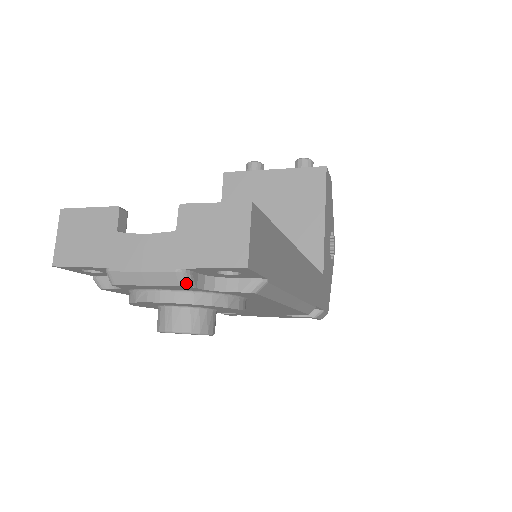
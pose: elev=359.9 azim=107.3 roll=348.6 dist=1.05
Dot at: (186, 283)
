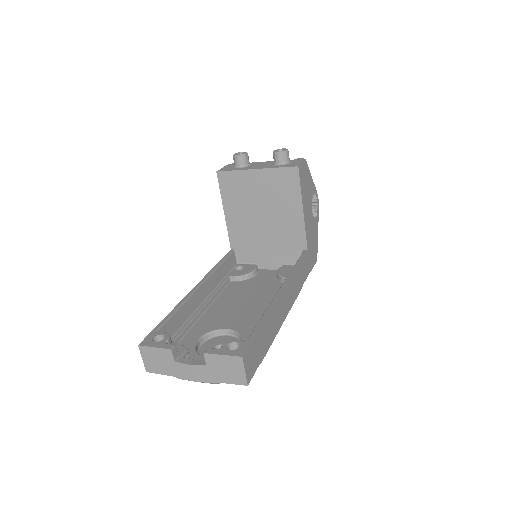
Dot at: (219, 383)
